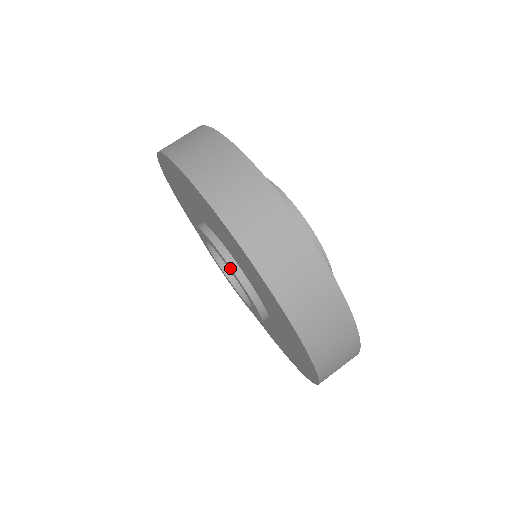
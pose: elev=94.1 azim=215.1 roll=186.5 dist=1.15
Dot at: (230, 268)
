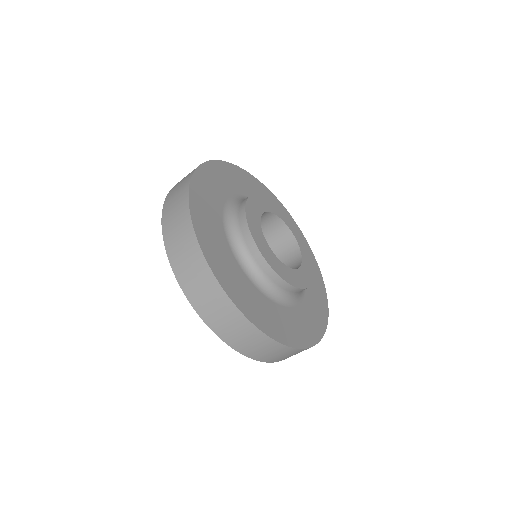
Dot at: occluded
